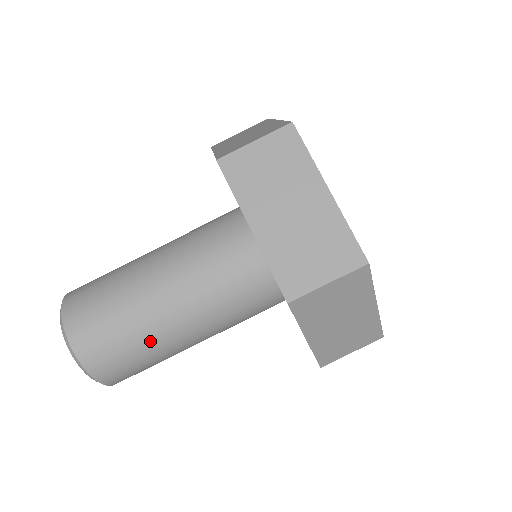
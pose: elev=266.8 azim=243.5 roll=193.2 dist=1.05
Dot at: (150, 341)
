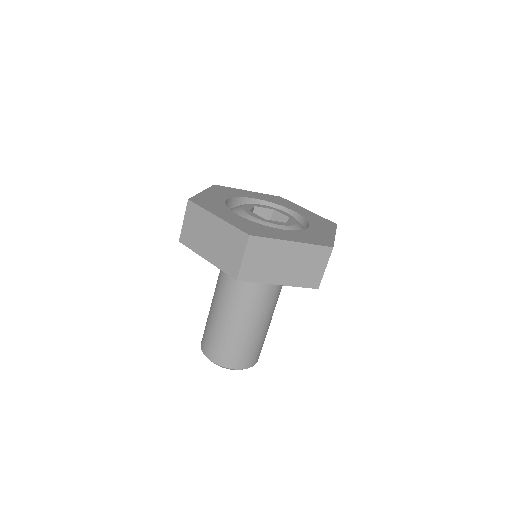
Dot at: (237, 335)
